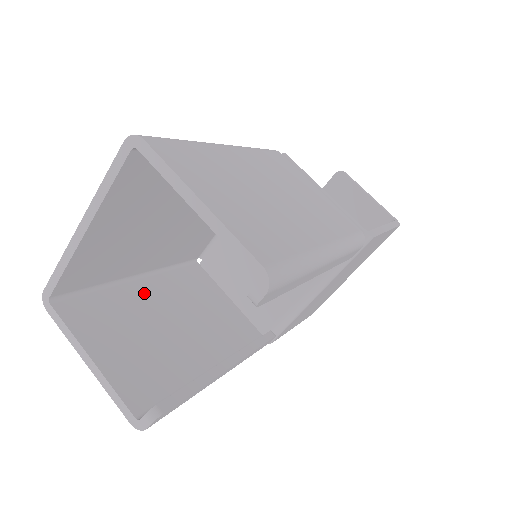
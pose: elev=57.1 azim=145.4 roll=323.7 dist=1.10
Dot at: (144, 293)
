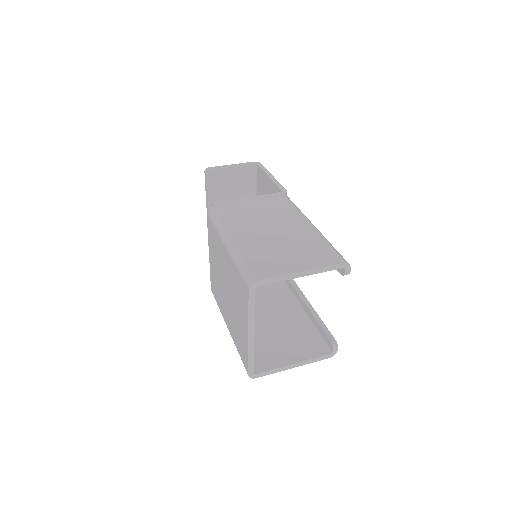
Dot at: occluded
